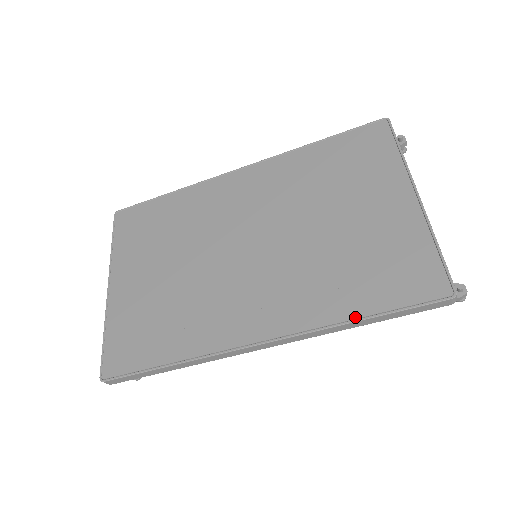
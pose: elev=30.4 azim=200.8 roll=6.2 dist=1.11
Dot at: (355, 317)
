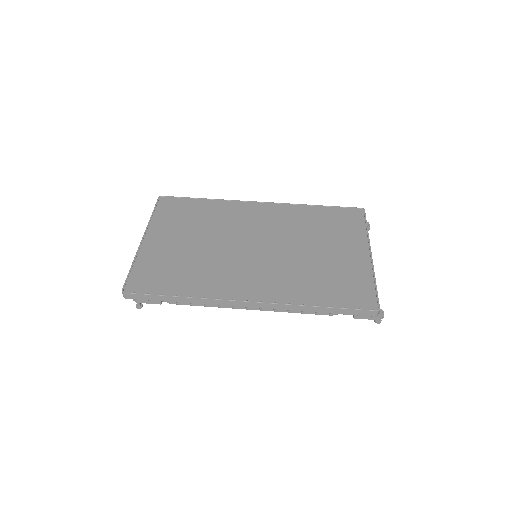
Dot at: (316, 304)
